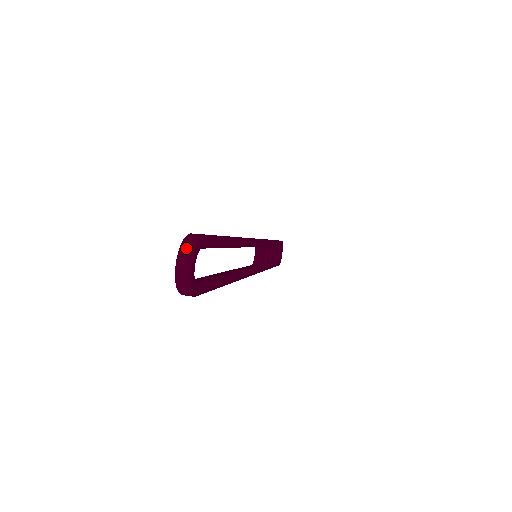
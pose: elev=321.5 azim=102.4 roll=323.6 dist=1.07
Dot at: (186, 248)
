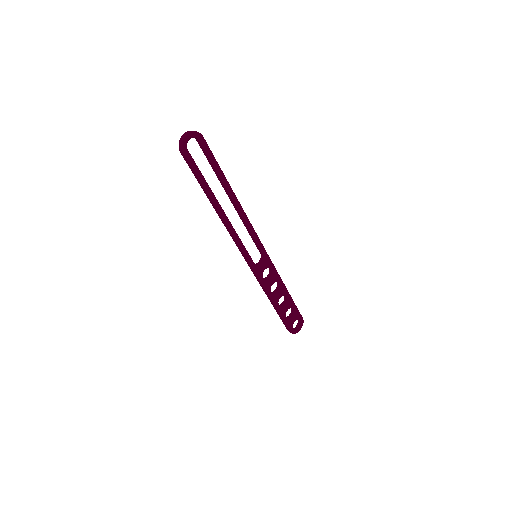
Dot at: (192, 131)
